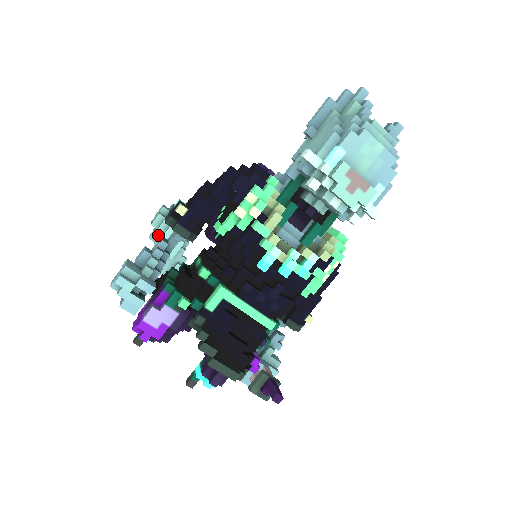
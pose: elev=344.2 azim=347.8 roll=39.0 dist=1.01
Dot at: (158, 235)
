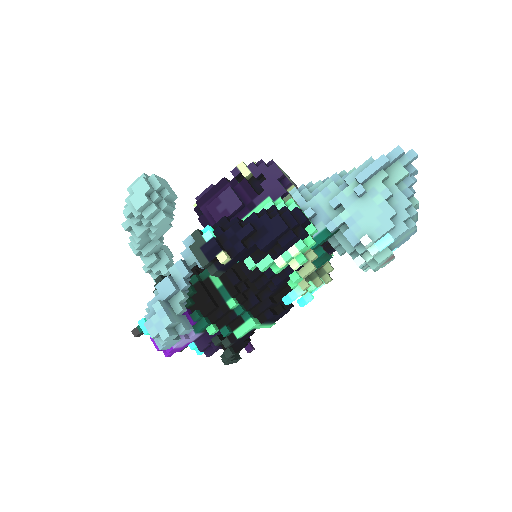
Dot at: (141, 217)
